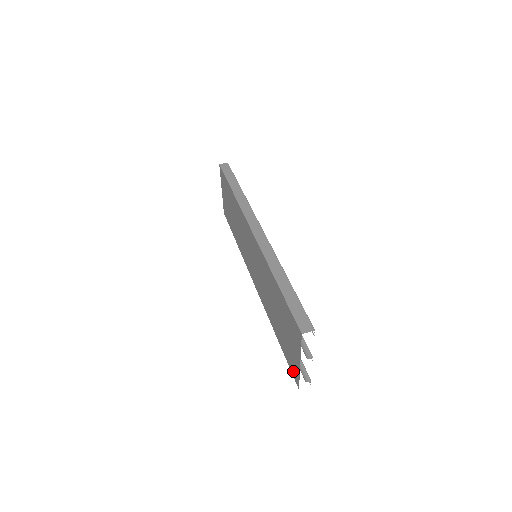
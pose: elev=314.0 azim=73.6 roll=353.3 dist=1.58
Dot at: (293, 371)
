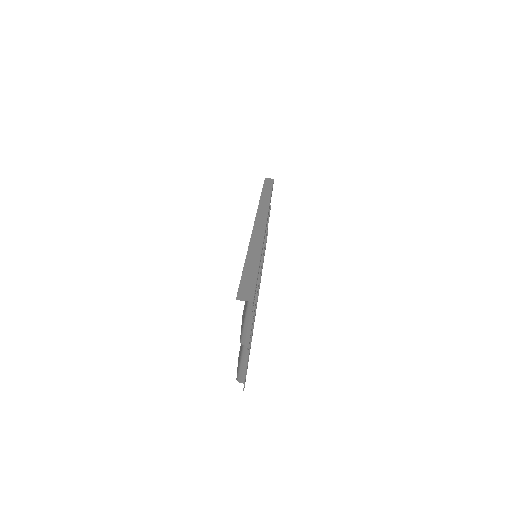
Dot at: occluded
